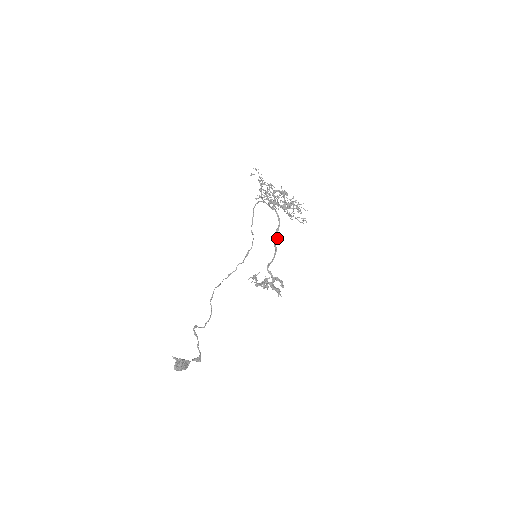
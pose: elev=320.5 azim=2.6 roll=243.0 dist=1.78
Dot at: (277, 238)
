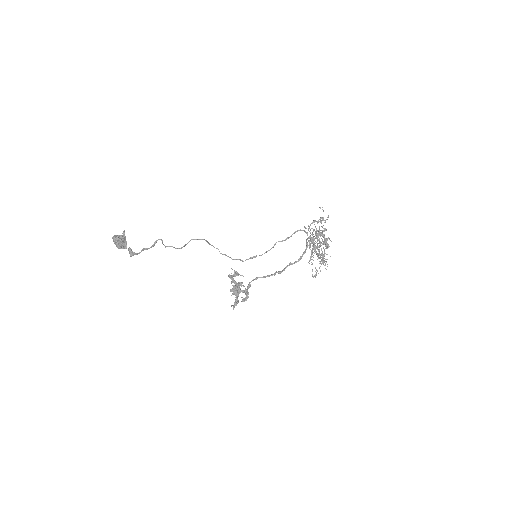
Dot at: (284, 269)
